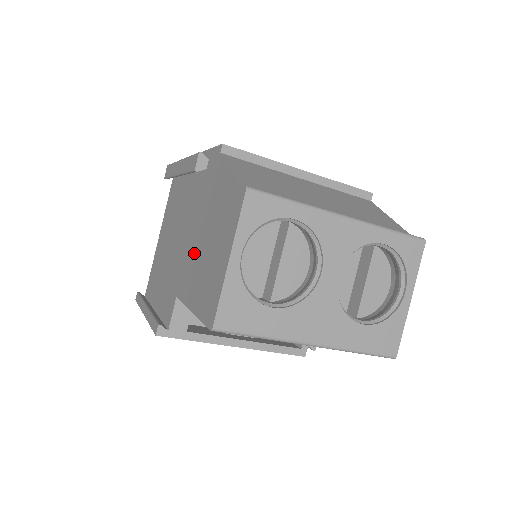
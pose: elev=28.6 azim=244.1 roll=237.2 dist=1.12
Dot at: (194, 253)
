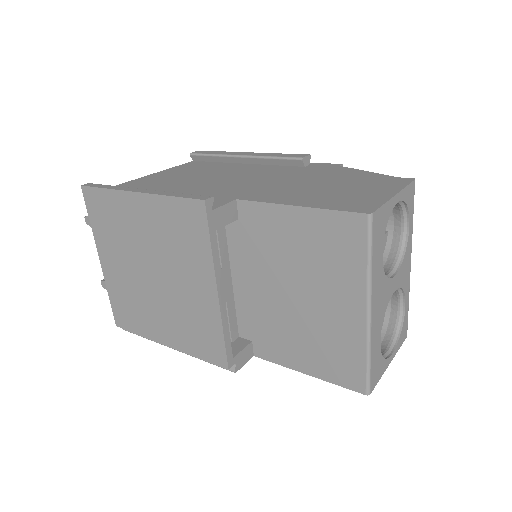
Dot at: (291, 187)
